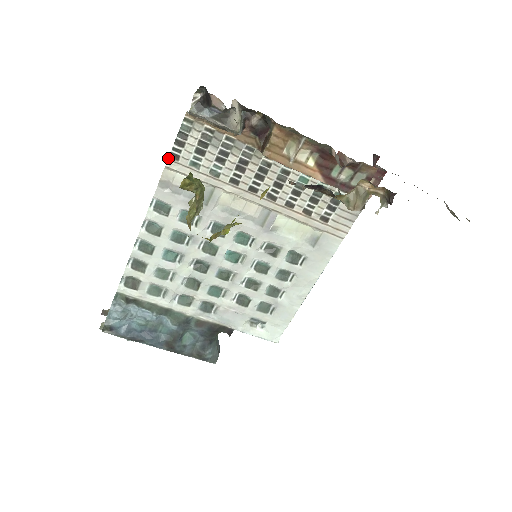
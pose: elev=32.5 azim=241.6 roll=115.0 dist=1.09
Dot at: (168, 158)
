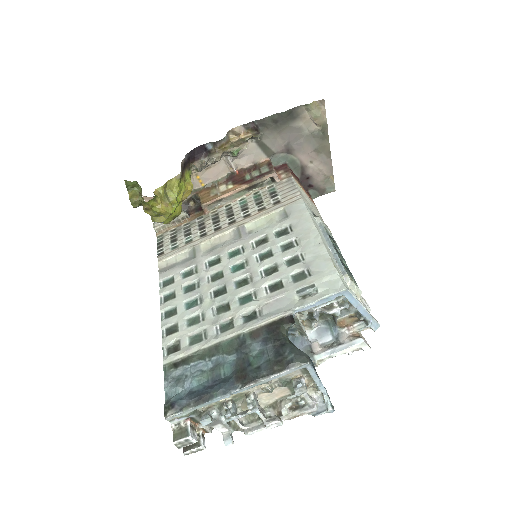
Dot at: (157, 257)
